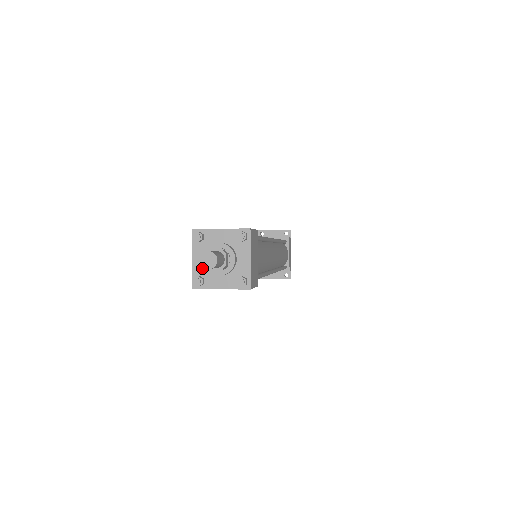
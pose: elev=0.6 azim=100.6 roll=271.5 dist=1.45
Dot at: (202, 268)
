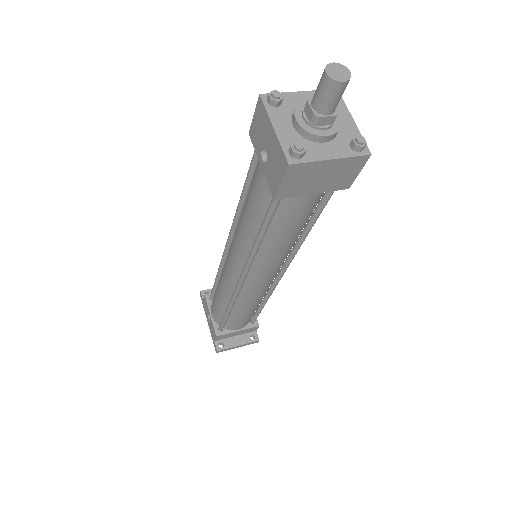
Dot at: (293, 137)
